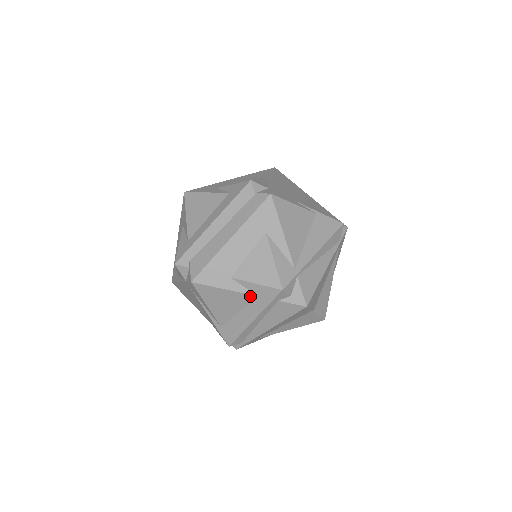
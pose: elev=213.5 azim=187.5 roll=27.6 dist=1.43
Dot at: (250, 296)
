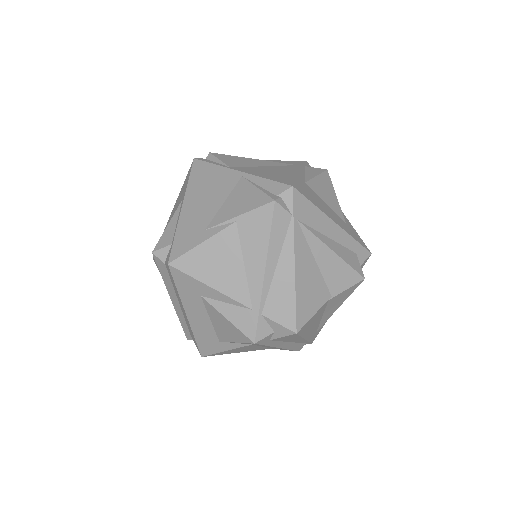
Dot at: (247, 346)
